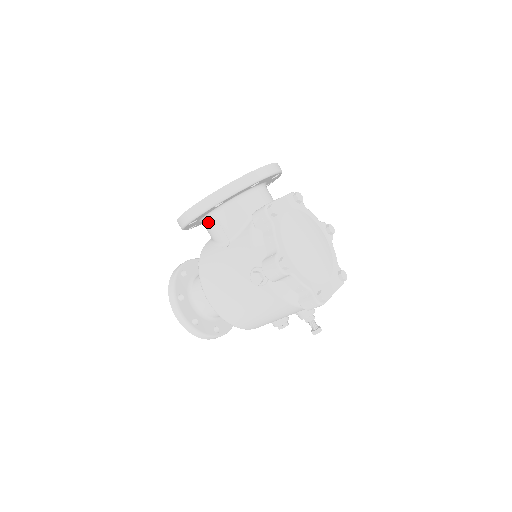
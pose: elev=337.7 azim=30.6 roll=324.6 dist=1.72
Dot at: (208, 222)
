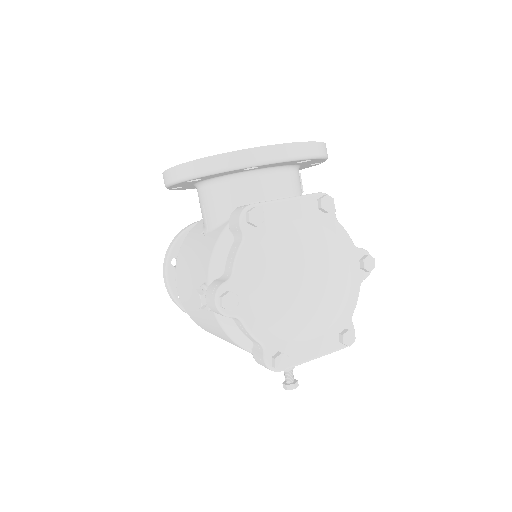
Dot at: occluded
